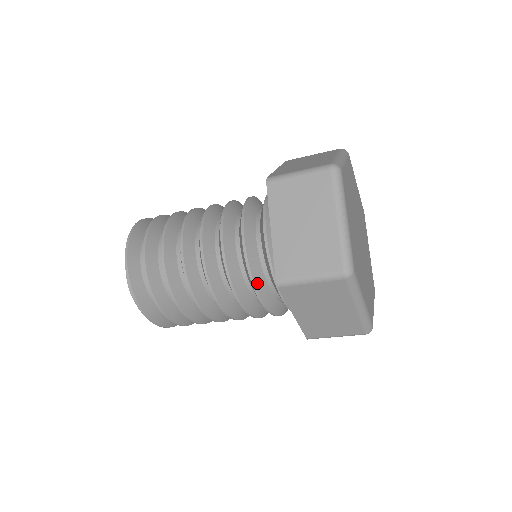
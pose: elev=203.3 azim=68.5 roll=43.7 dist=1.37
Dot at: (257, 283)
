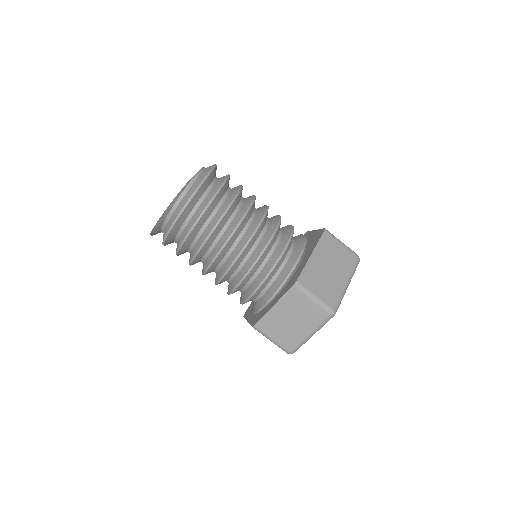
Dot at: occluded
